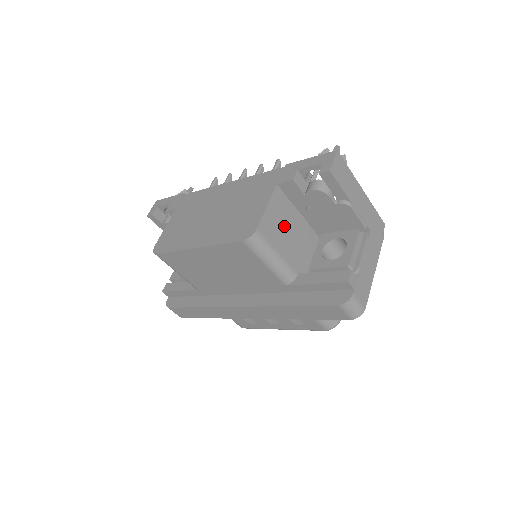
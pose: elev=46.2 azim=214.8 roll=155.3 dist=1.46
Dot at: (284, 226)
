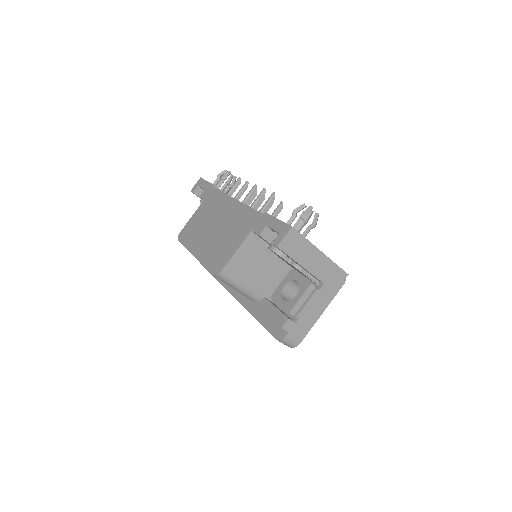
Dot at: (254, 263)
